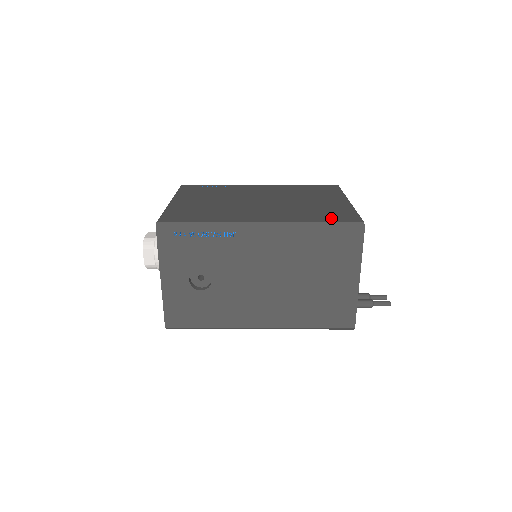
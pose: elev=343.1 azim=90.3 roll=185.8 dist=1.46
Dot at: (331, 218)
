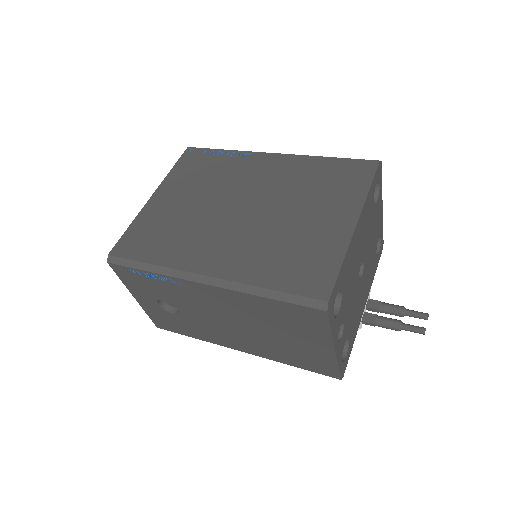
Dot at: (293, 279)
